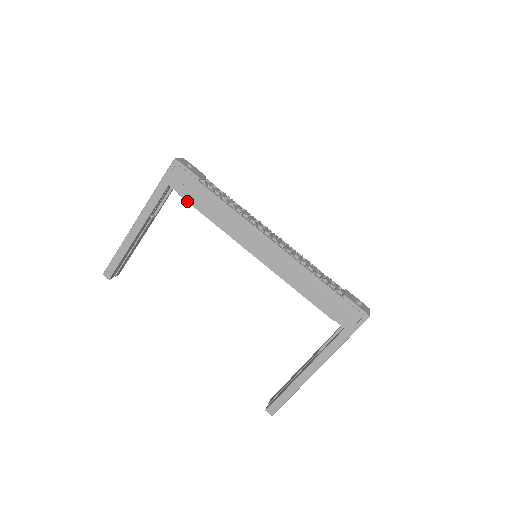
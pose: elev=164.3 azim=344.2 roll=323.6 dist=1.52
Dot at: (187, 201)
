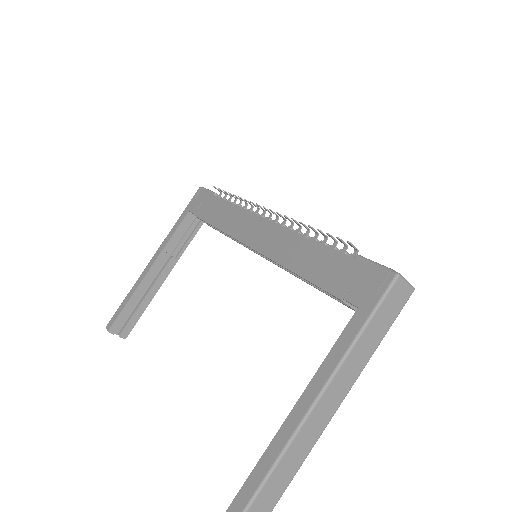
Dot at: (199, 218)
